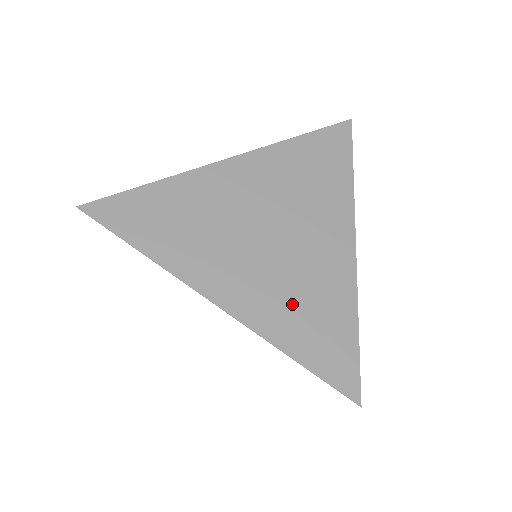
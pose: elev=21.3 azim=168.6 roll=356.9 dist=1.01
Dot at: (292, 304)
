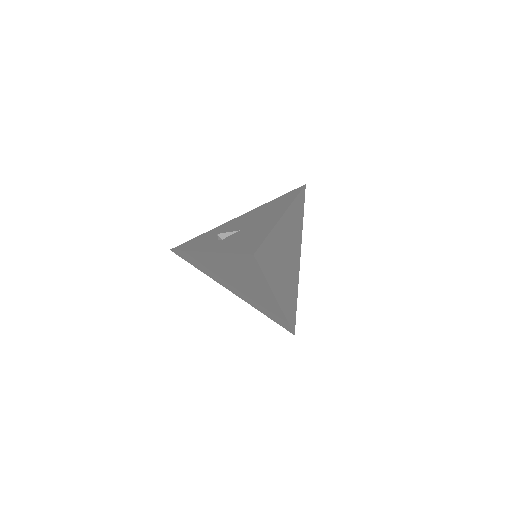
Dot at: (289, 295)
